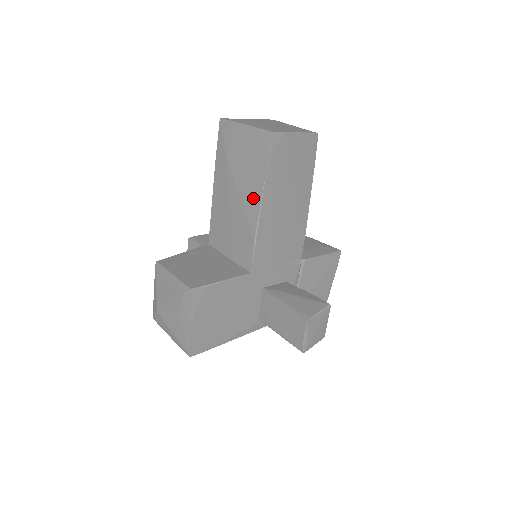
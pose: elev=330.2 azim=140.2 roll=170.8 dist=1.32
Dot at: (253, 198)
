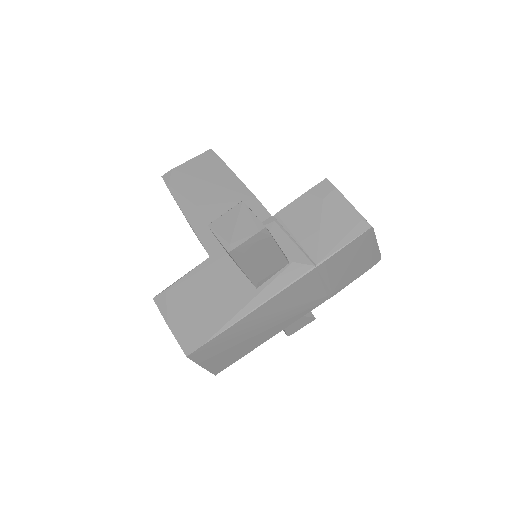
Dot at: occluded
